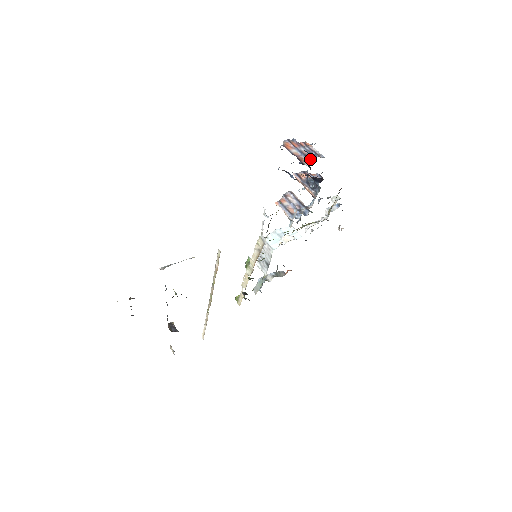
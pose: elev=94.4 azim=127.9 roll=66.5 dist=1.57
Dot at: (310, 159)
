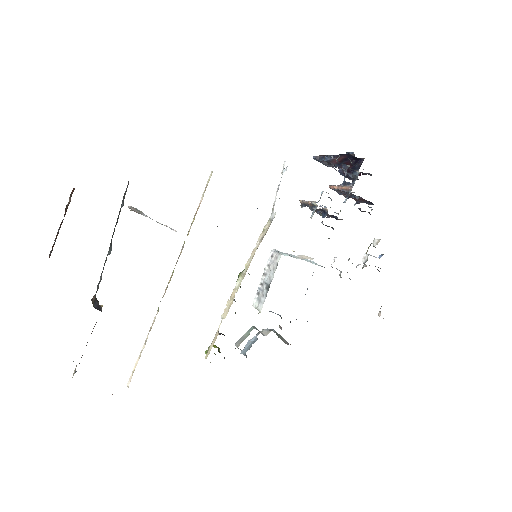
Dot at: occluded
